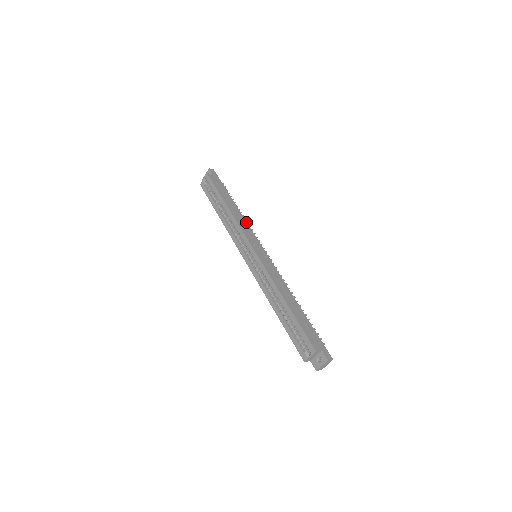
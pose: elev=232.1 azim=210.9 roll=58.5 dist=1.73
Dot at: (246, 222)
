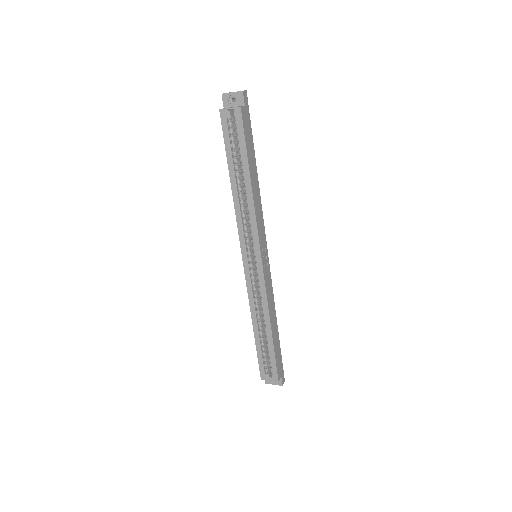
Dot at: (261, 207)
